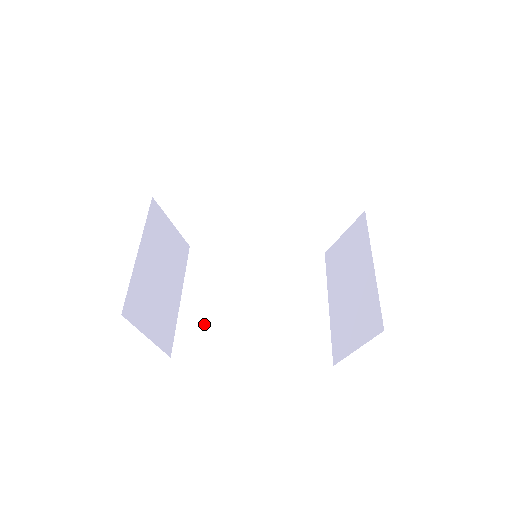
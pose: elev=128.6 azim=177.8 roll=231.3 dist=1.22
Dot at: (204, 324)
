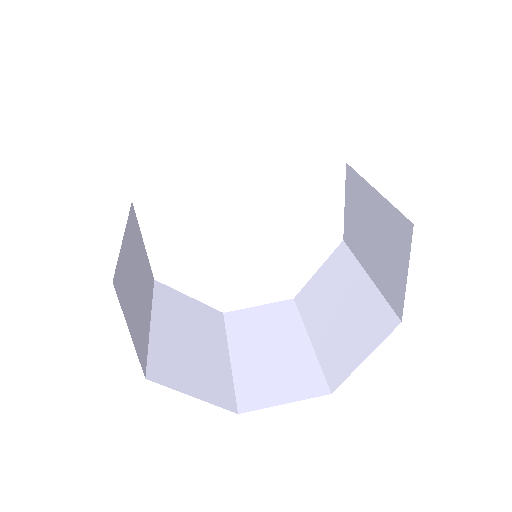
Dot at: (131, 282)
